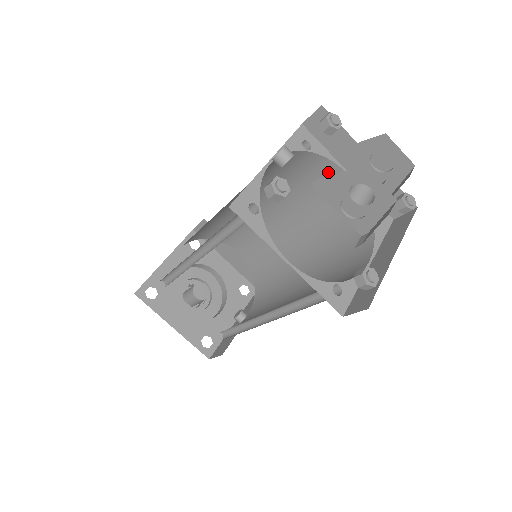
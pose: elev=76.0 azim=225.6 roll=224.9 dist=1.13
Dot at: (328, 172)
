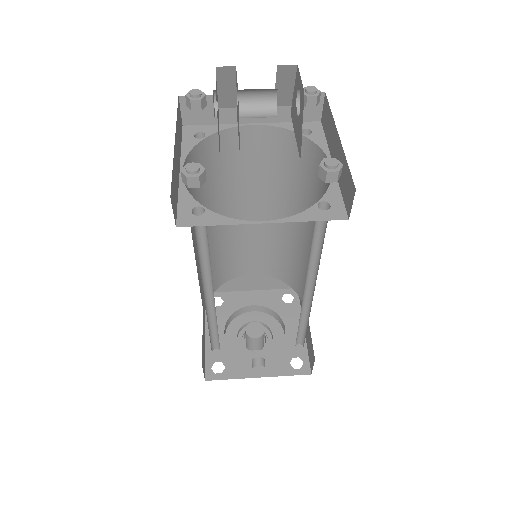
Dot at: occluded
